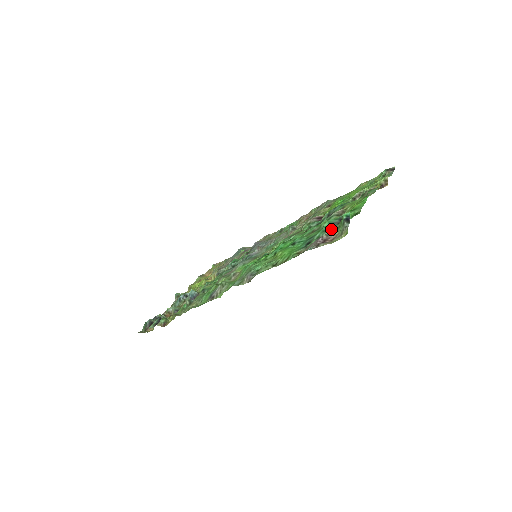
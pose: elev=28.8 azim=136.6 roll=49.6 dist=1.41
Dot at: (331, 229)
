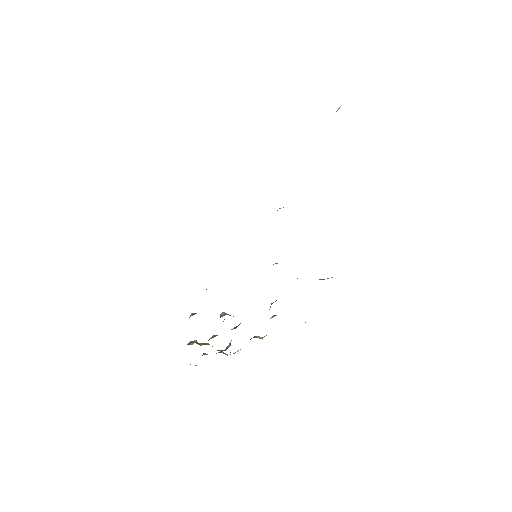
Dot at: occluded
